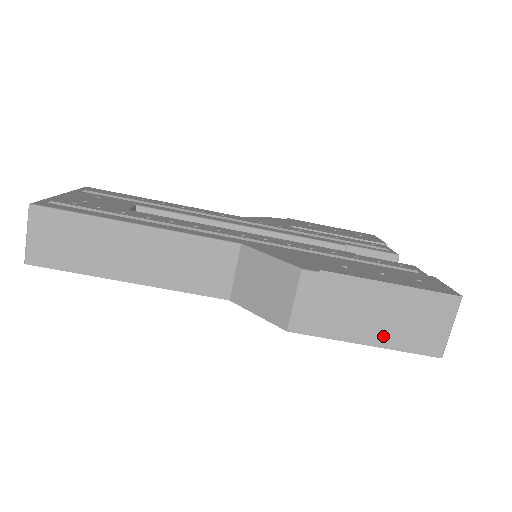
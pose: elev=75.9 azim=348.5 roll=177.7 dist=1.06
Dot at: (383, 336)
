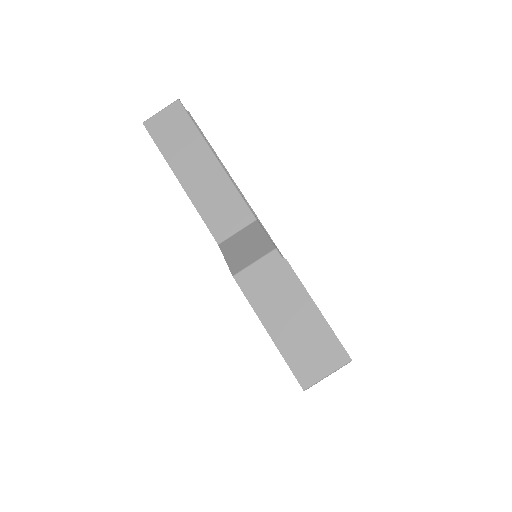
Dot at: (283, 337)
